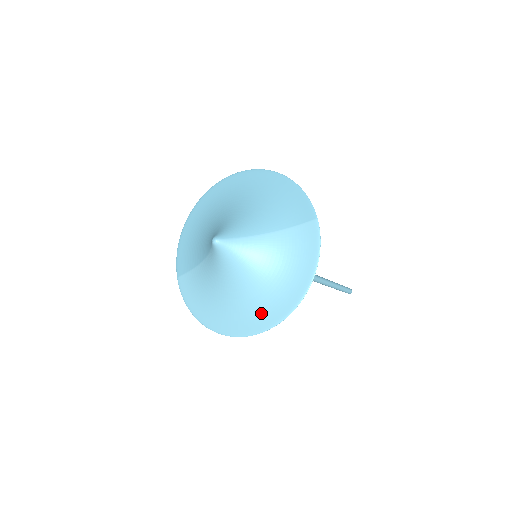
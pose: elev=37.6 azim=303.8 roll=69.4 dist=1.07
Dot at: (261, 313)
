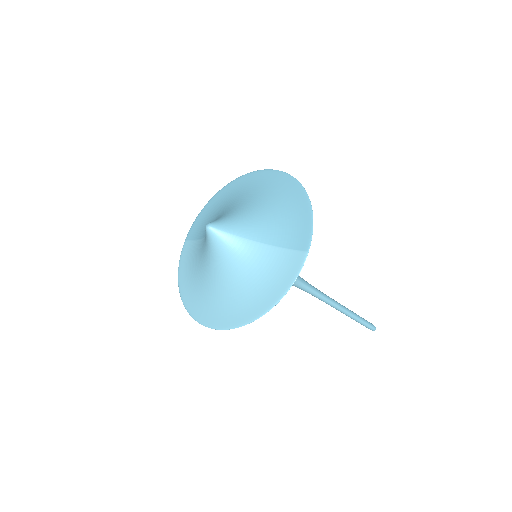
Dot at: (220, 311)
